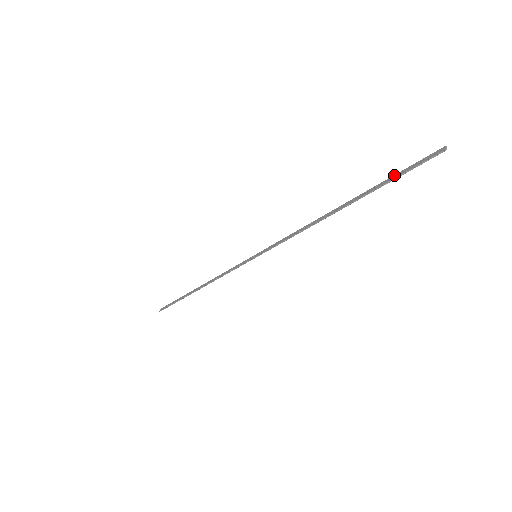
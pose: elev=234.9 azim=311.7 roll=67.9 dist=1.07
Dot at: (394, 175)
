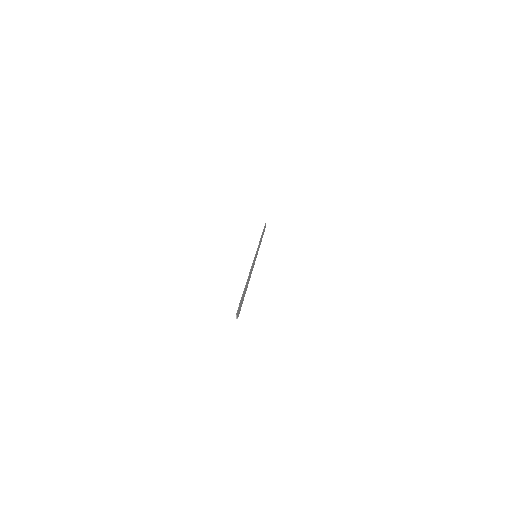
Dot at: (240, 300)
